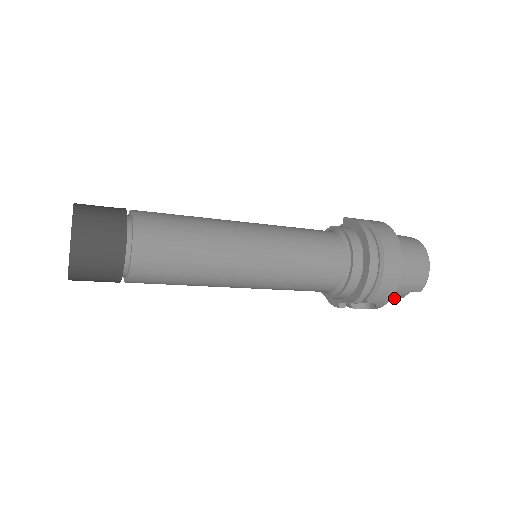
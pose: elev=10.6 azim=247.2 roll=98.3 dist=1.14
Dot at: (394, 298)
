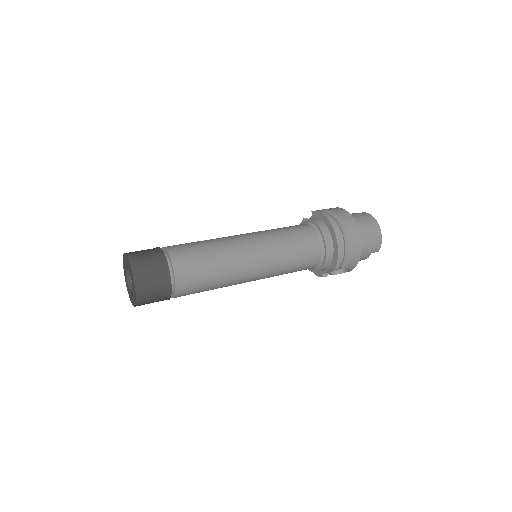
Dot at: occluded
